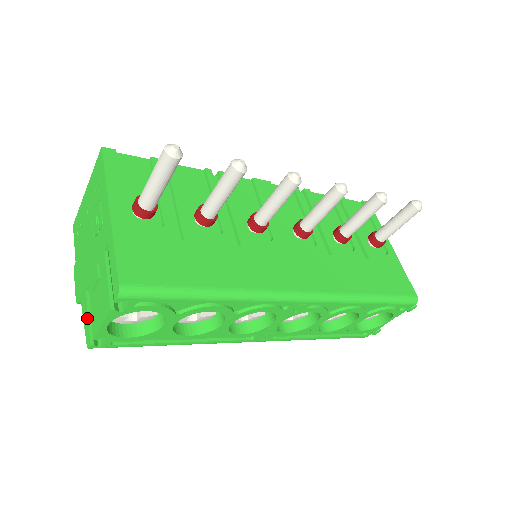
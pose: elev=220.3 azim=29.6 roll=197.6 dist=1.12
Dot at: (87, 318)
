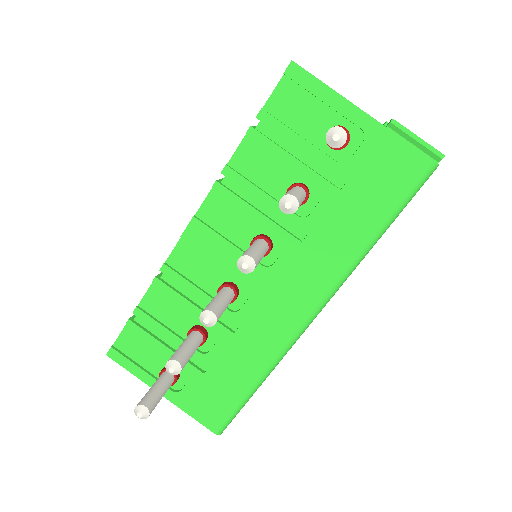
Dot at: occluded
